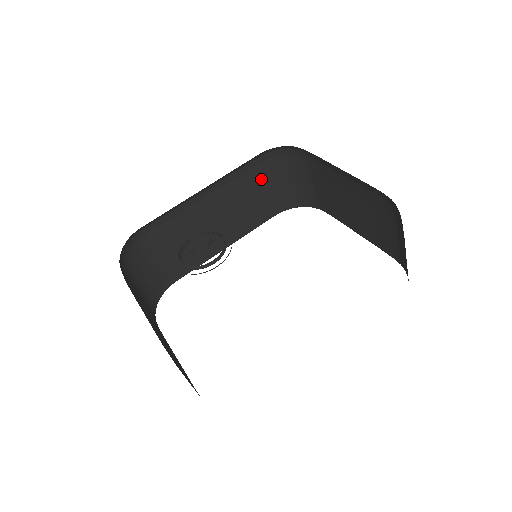
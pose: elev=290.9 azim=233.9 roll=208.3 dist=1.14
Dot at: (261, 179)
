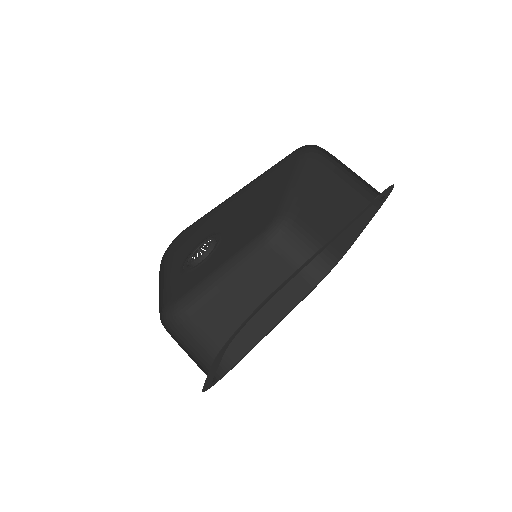
Dot at: (278, 262)
